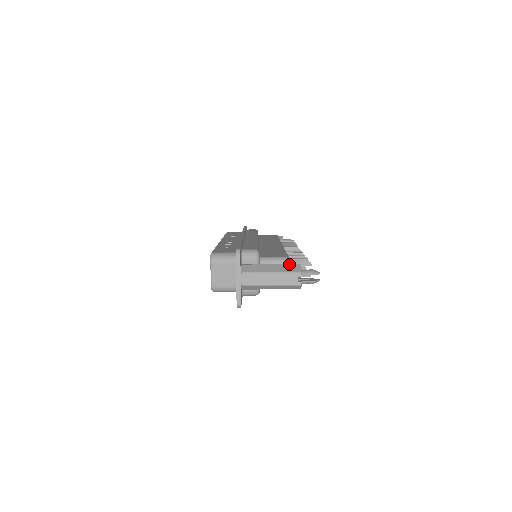
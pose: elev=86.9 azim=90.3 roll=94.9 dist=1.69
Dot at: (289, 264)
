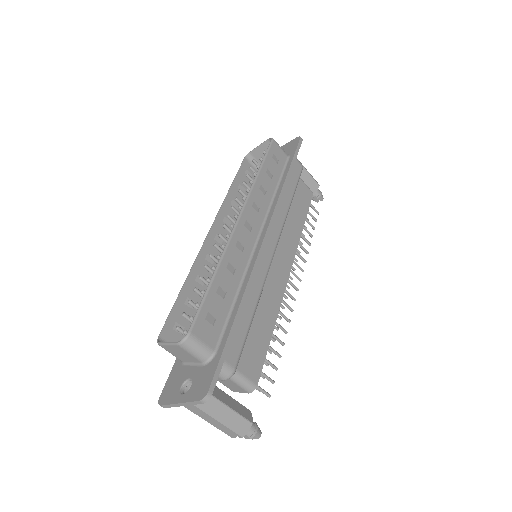
Dot at: (243, 418)
